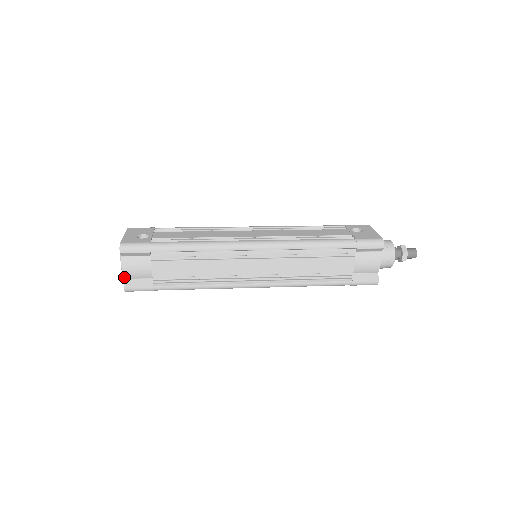
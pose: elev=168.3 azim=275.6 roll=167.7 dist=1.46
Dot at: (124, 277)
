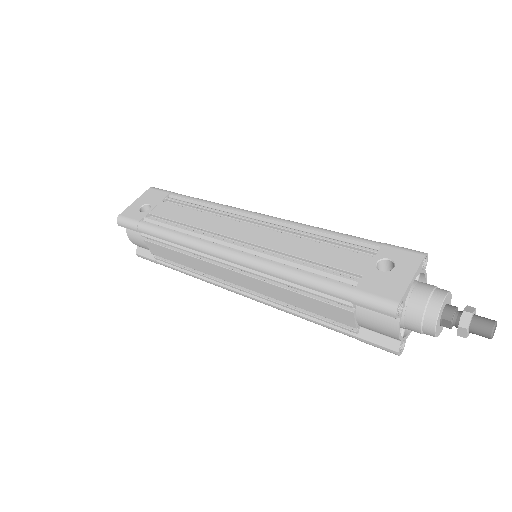
Dot at: (135, 244)
